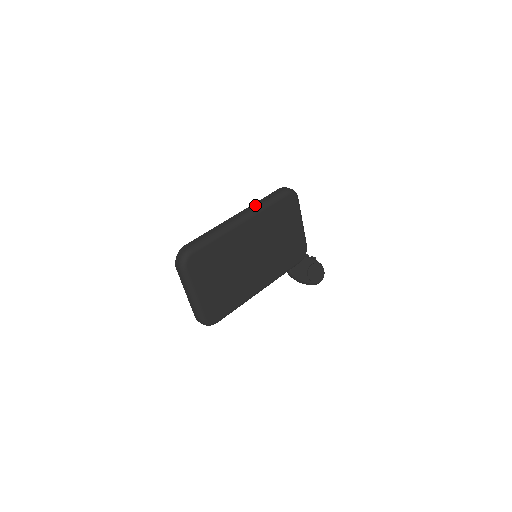
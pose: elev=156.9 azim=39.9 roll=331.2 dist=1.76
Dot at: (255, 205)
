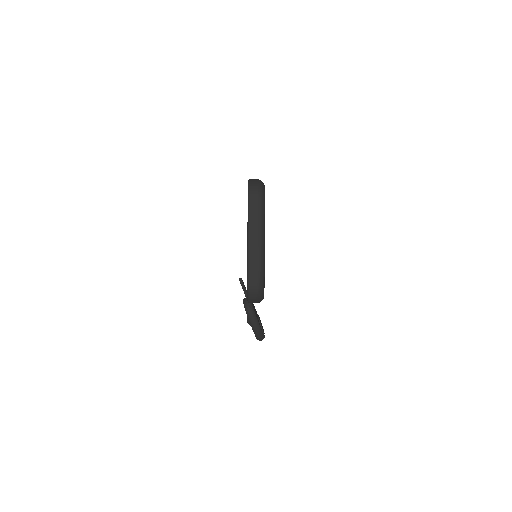
Dot at: occluded
